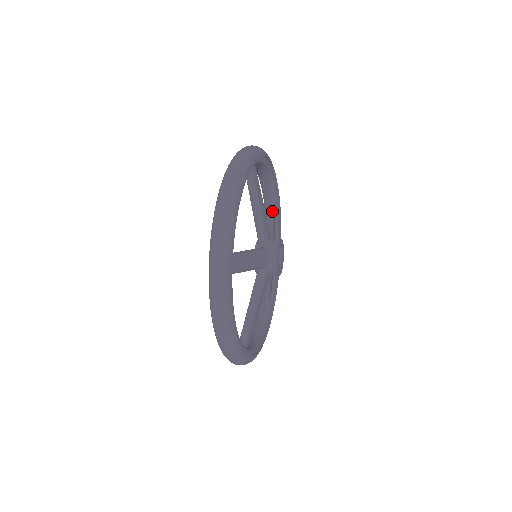
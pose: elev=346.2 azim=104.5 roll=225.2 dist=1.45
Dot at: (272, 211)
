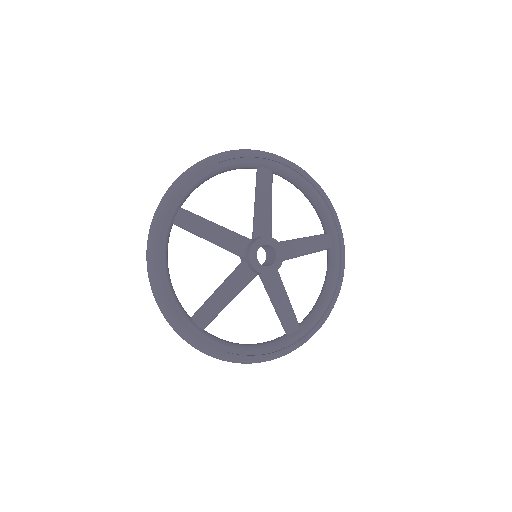
Dot at: (257, 189)
